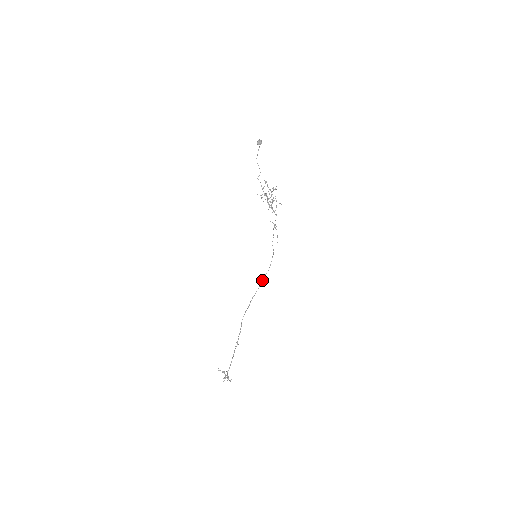
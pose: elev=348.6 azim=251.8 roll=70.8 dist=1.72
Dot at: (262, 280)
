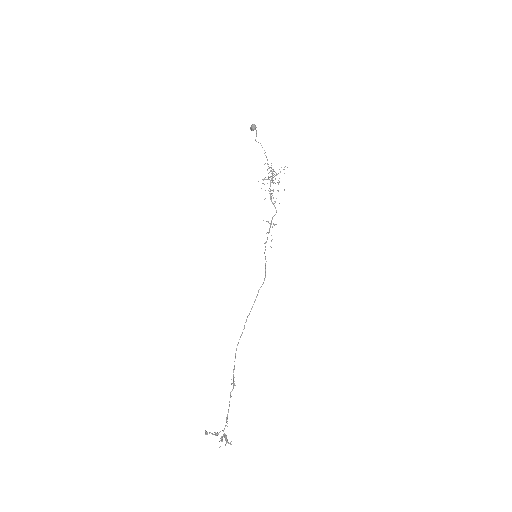
Dot at: (257, 294)
